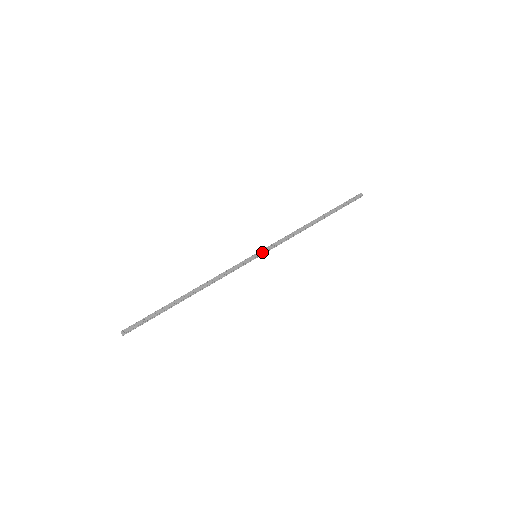
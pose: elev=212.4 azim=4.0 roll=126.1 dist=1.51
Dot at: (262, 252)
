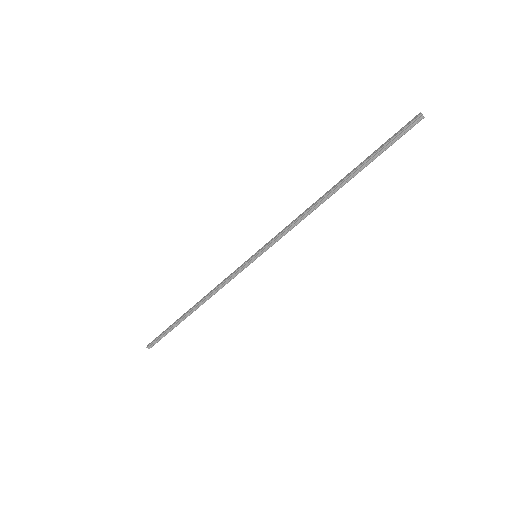
Dot at: (260, 249)
